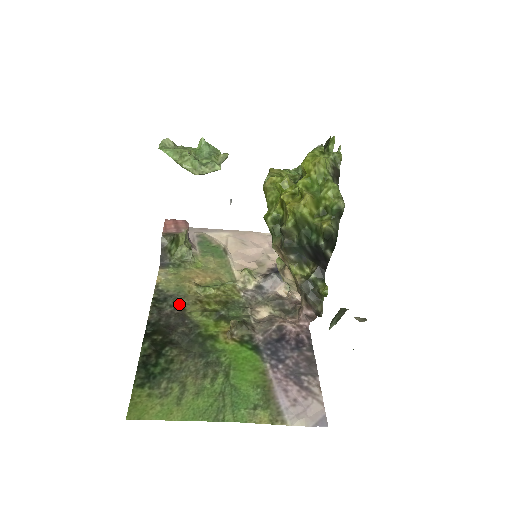
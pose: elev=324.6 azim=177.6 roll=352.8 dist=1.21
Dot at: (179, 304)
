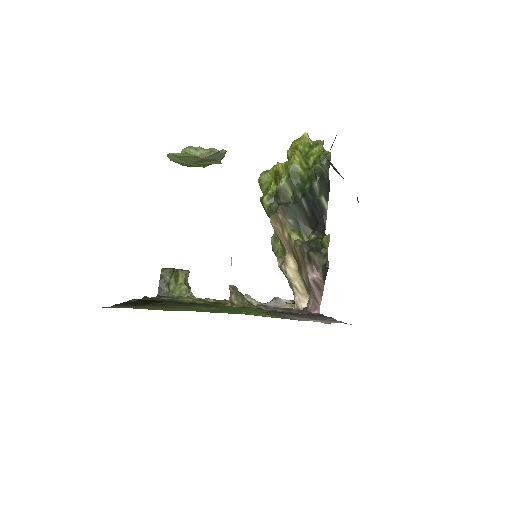
Dot at: (174, 300)
